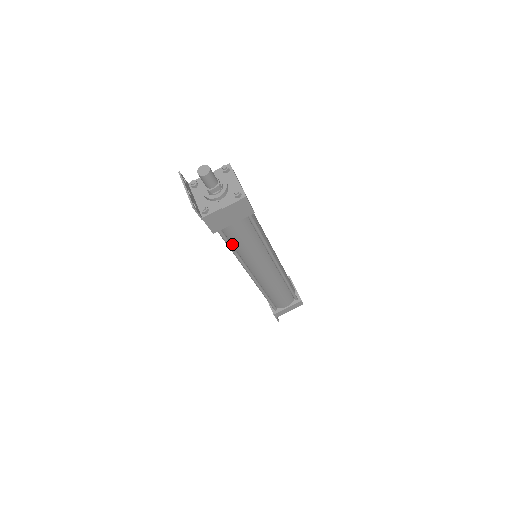
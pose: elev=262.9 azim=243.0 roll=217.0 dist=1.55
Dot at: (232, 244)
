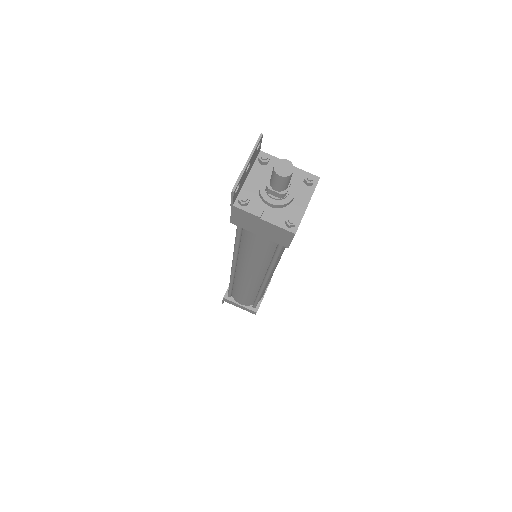
Dot at: (241, 239)
